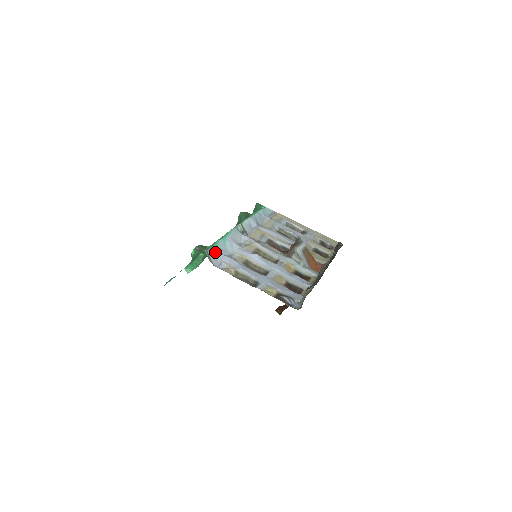
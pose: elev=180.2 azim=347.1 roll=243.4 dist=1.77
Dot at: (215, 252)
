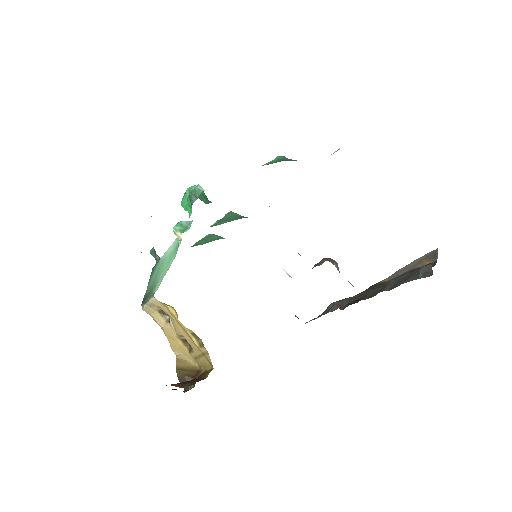
Dot at: occluded
